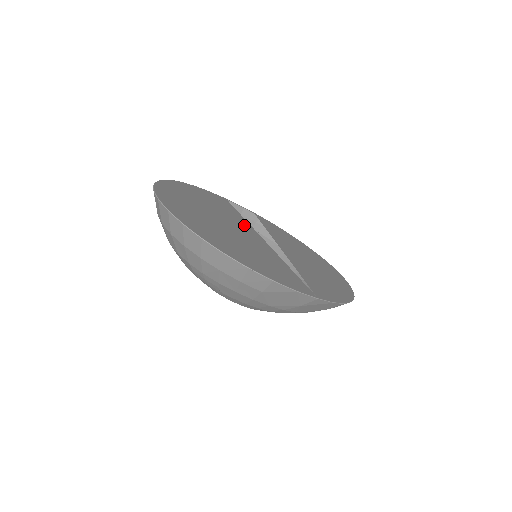
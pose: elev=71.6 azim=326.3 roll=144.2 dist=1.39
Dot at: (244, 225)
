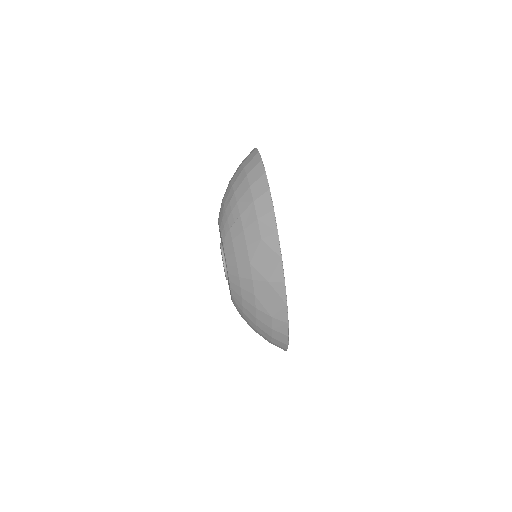
Dot at: occluded
